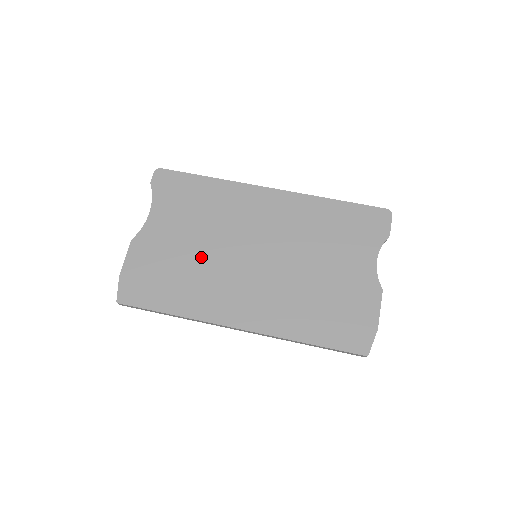
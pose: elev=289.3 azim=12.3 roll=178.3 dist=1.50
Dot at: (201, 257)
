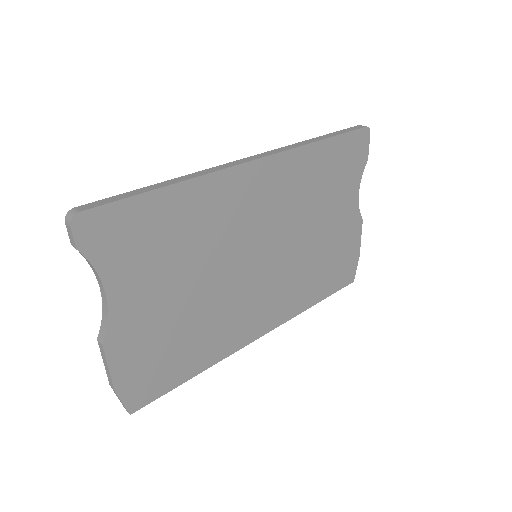
Dot at: (204, 301)
